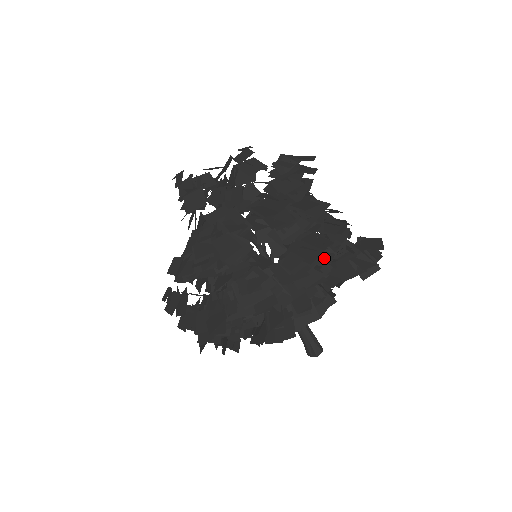
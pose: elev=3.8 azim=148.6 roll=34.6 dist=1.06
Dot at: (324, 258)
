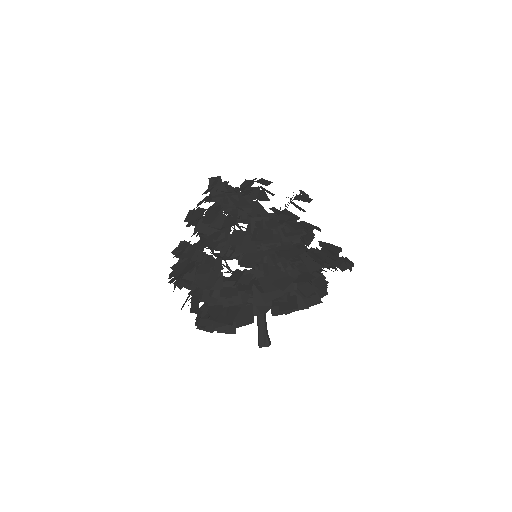
Dot at: occluded
